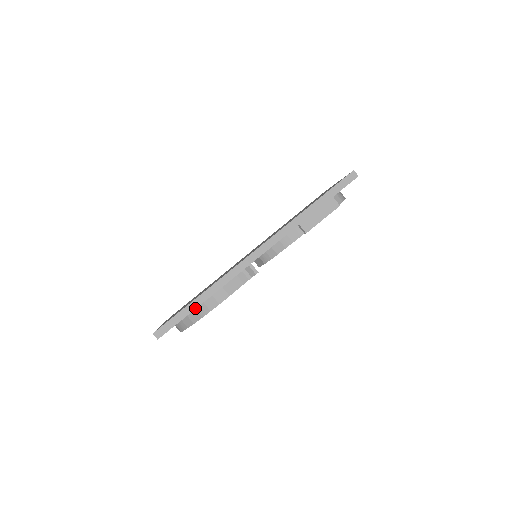
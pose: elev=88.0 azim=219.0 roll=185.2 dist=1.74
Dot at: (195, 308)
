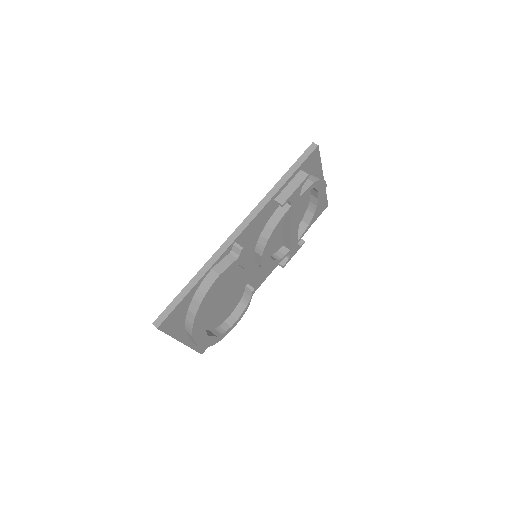
Dot at: (188, 292)
